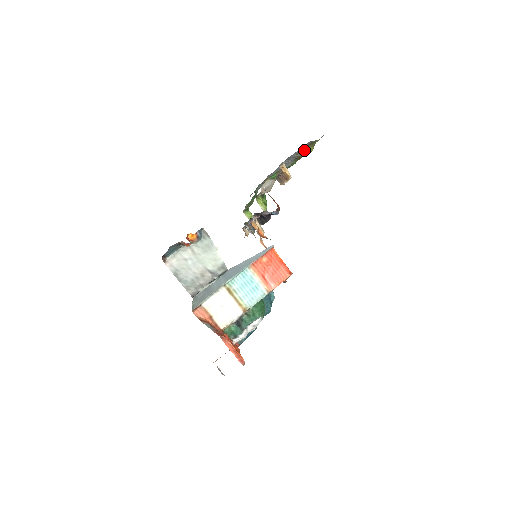
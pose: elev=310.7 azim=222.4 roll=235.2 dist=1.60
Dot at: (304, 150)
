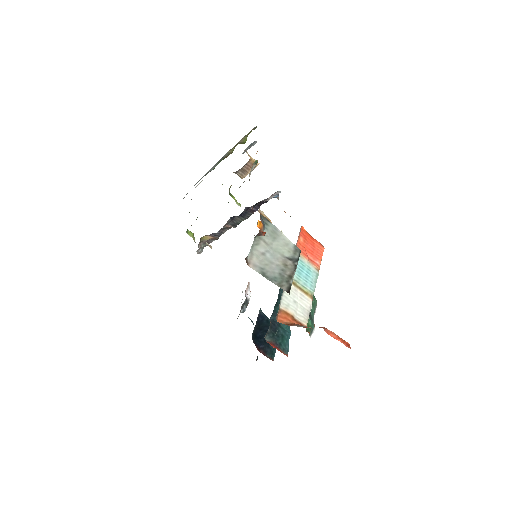
Dot at: (239, 142)
